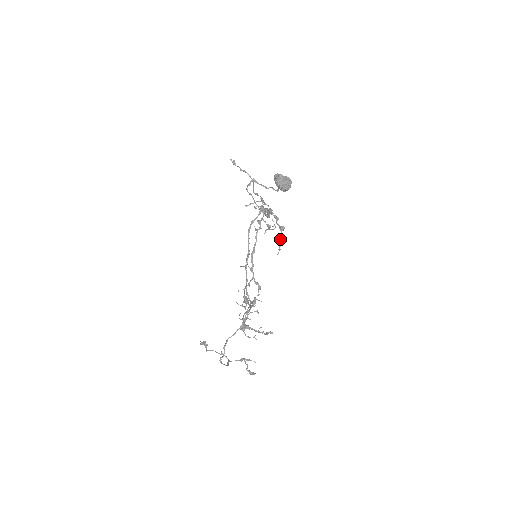
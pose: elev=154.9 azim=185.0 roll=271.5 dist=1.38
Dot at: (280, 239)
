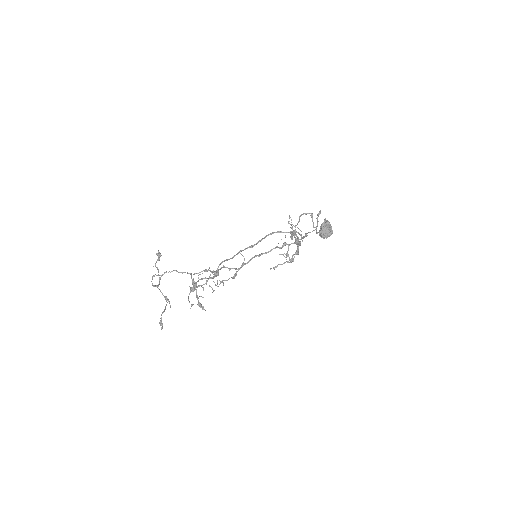
Dot at: occluded
